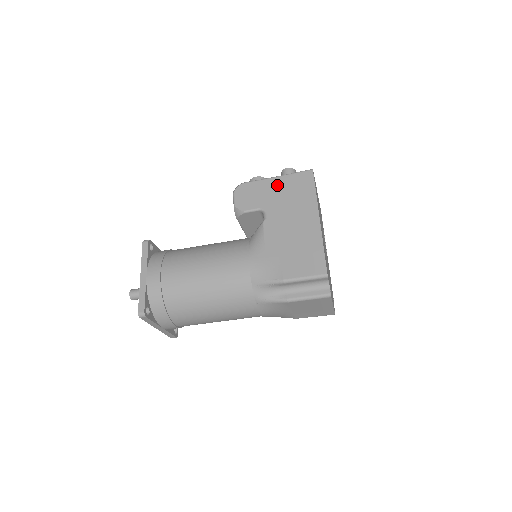
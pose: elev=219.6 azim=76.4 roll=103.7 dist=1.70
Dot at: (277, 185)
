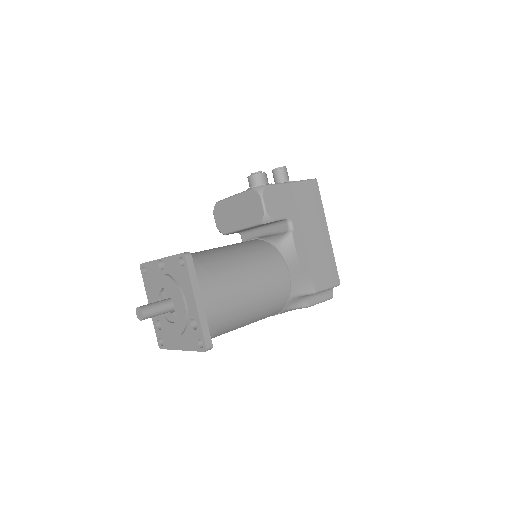
Dot at: (295, 192)
